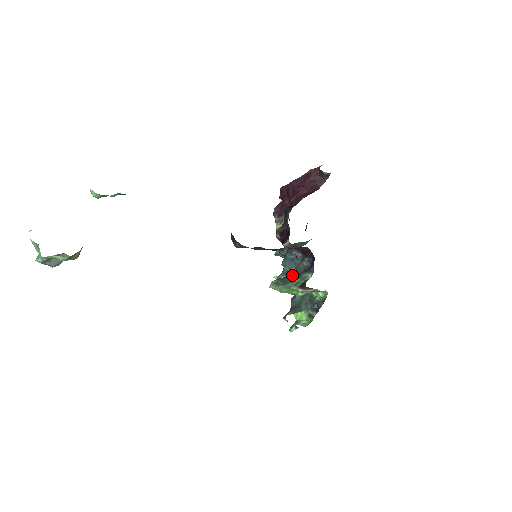
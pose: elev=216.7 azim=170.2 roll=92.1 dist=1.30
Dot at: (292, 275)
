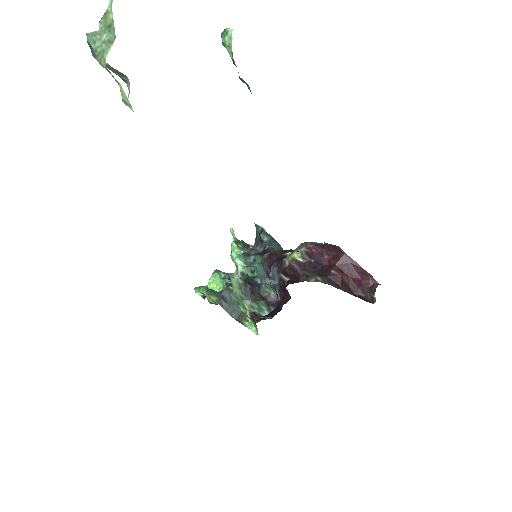
Dot at: (255, 291)
